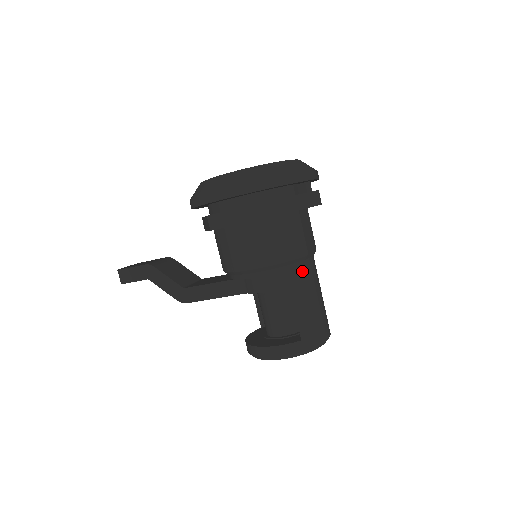
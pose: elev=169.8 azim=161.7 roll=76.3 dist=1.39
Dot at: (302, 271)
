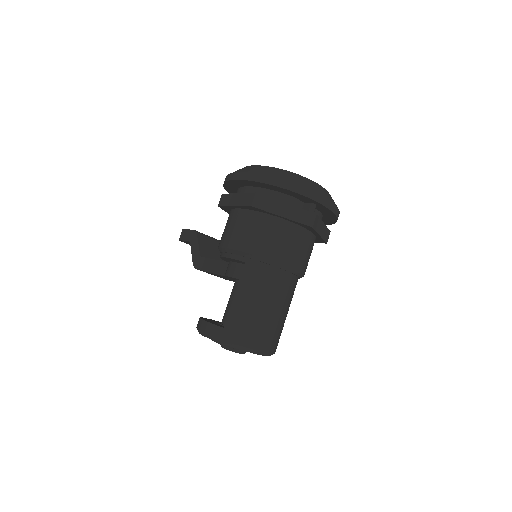
Dot at: (260, 272)
